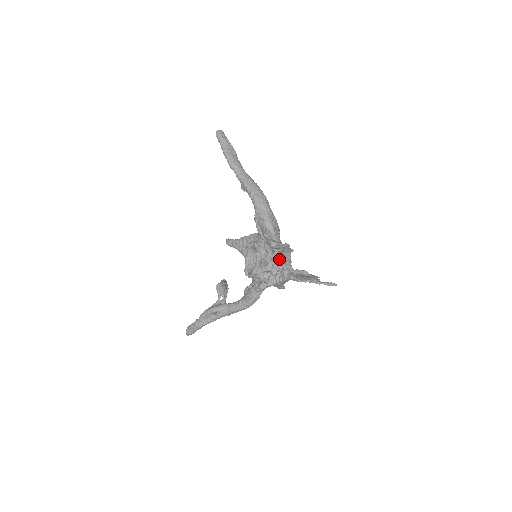
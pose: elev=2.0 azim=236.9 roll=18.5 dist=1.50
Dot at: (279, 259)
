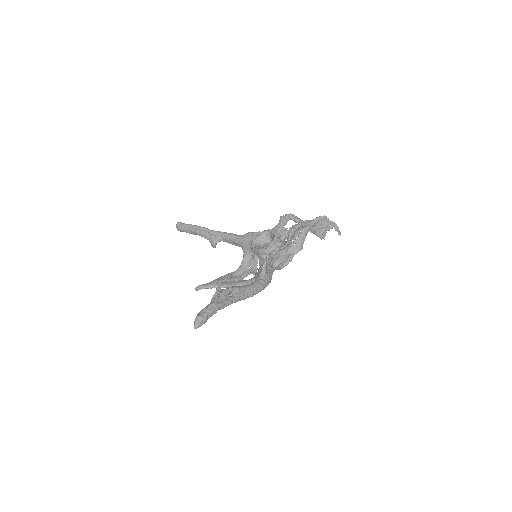
Dot at: (298, 219)
